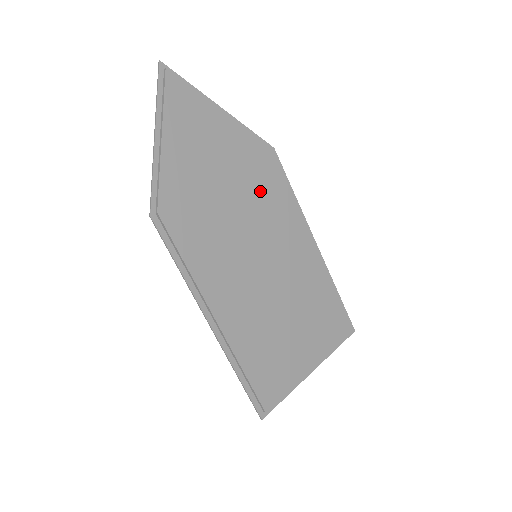
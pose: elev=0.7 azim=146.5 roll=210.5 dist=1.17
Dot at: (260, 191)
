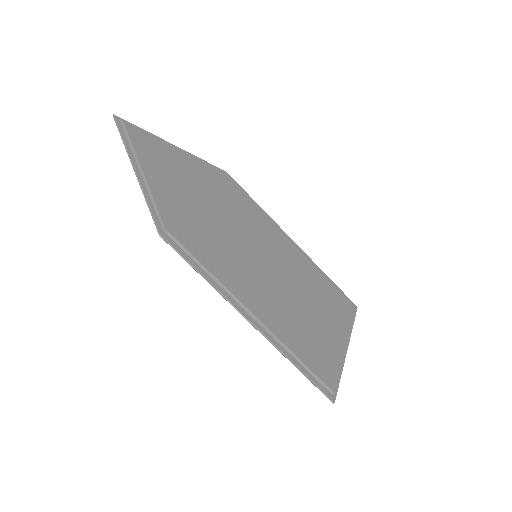
Dot at: (233, 203)
